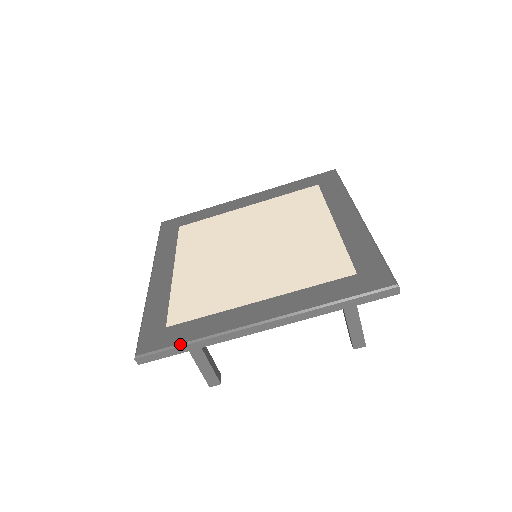
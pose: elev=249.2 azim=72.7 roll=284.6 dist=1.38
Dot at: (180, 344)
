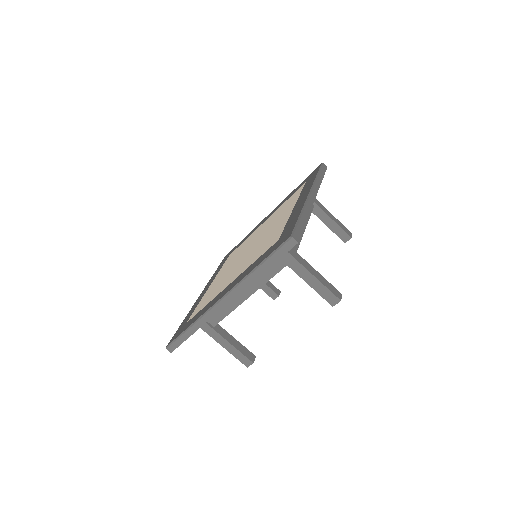
Dot at: (184, 331)
